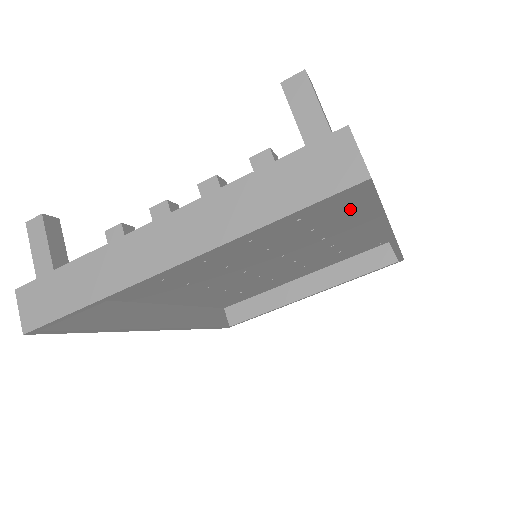
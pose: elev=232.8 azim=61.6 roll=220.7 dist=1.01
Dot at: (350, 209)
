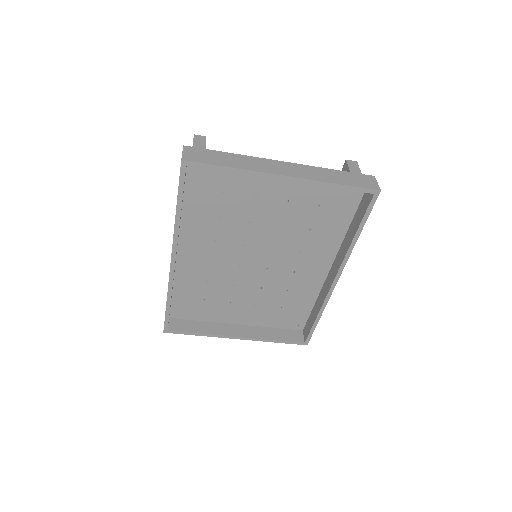
Dot at: (328, 249)
